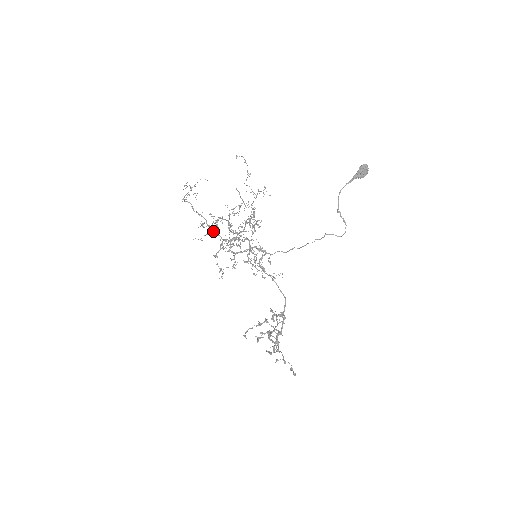
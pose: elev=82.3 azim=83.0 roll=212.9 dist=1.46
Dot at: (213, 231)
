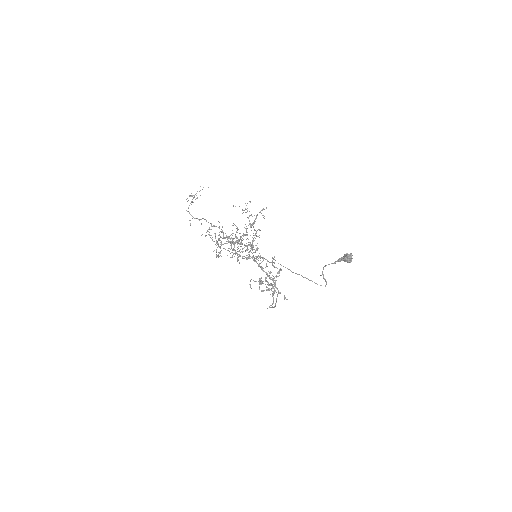
Dot at: occluded
